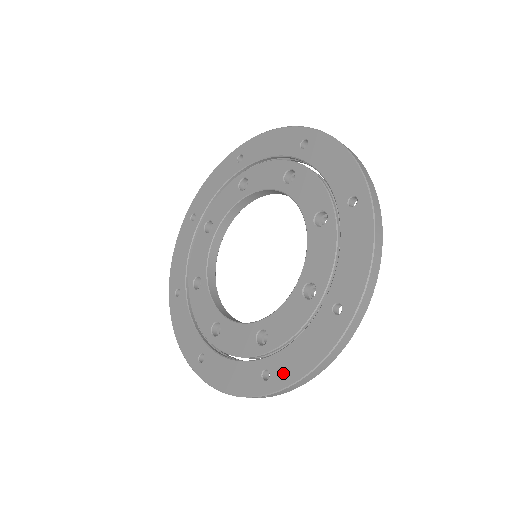
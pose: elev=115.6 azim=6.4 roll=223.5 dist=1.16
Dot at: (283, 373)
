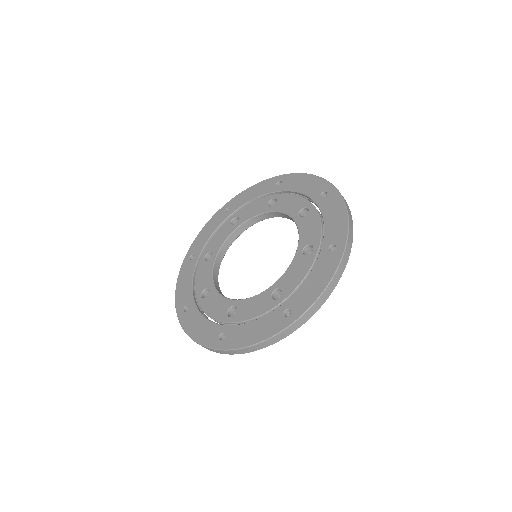
Dot at: (234, 340)
